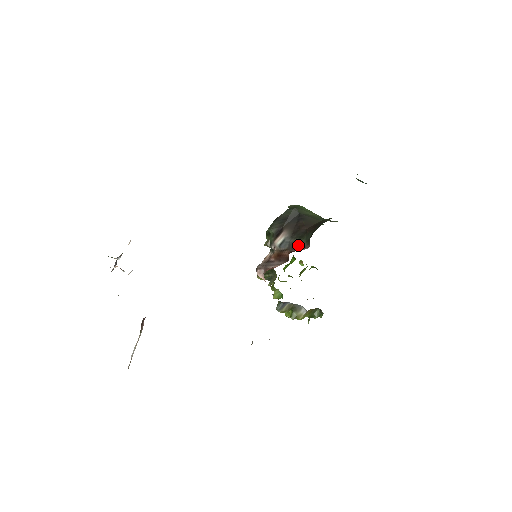
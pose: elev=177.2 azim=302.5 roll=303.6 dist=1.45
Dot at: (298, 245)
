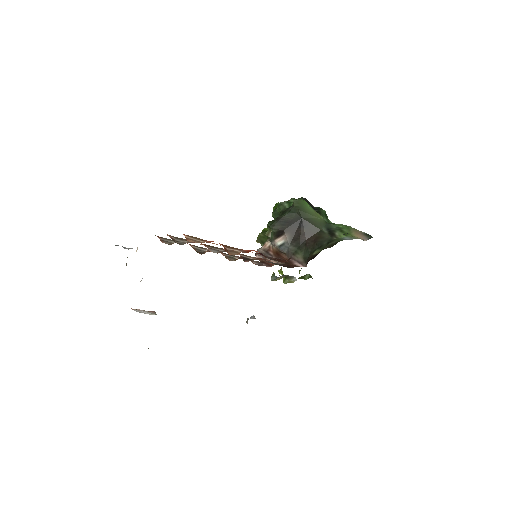
Dot at: (296, 257)
